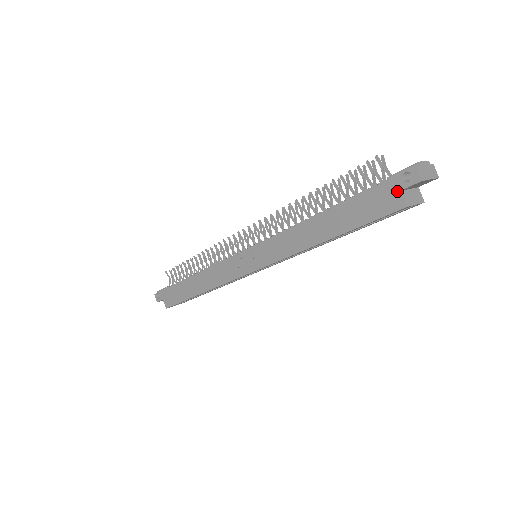
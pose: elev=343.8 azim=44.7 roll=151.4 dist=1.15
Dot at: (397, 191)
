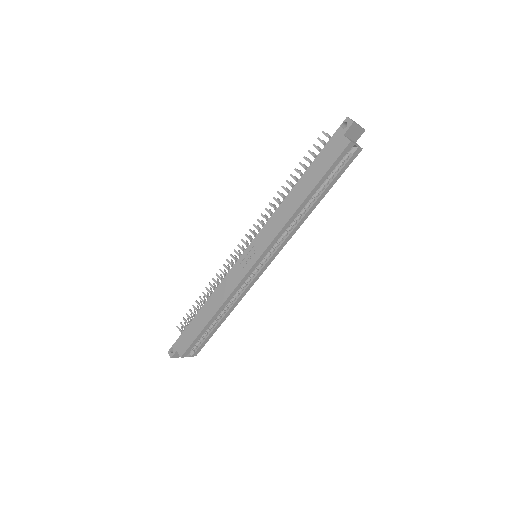
Dot at: (341, 137)
